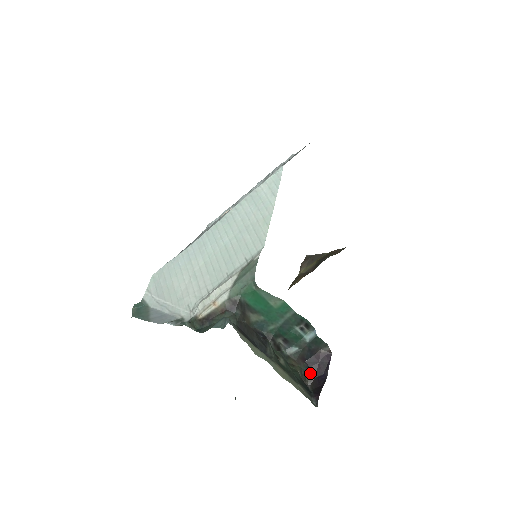
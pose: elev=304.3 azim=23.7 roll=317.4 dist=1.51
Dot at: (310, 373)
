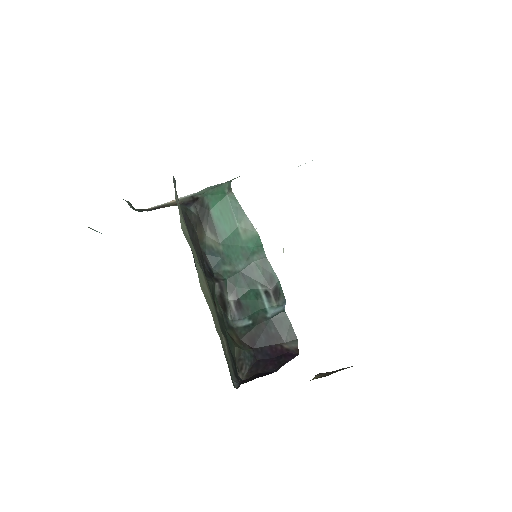
Dot at: (253, 366)
